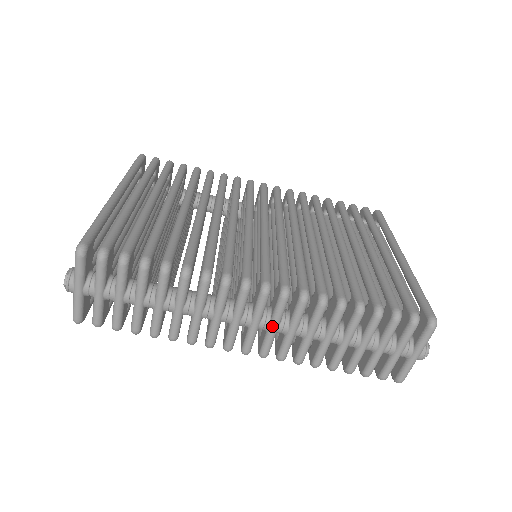
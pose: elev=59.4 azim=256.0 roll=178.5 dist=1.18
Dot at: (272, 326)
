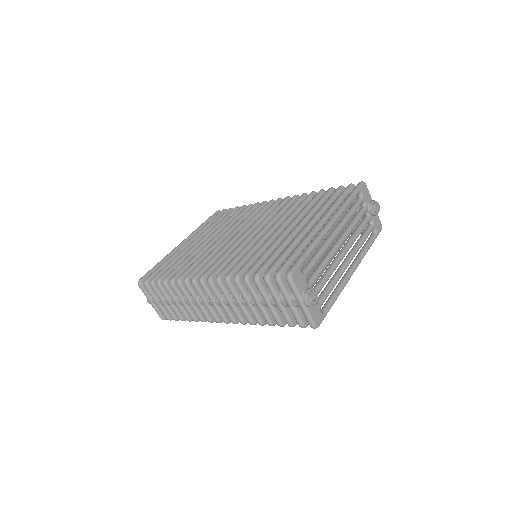
Dot at: (219, 302)
